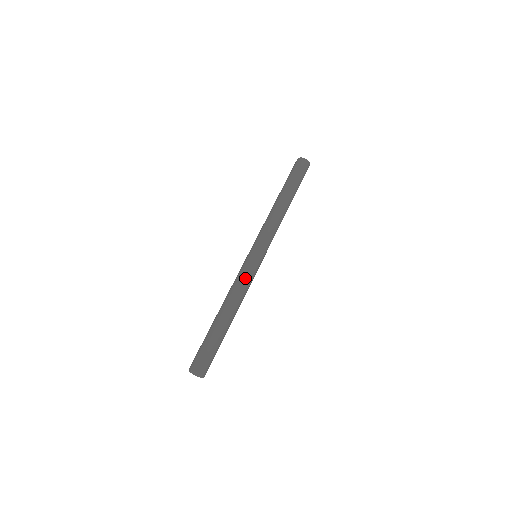
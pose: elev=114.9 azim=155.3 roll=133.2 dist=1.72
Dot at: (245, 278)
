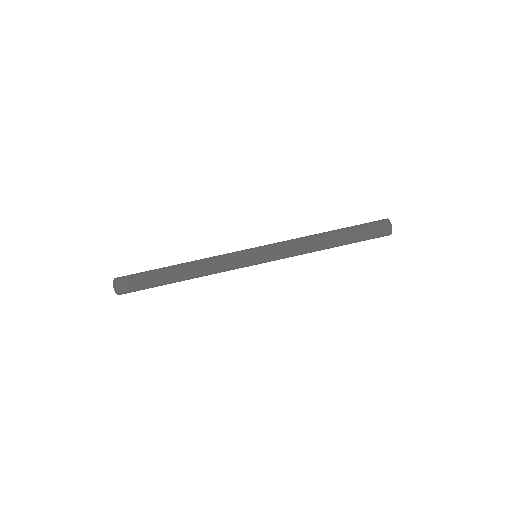
Dot at: (224, 259)
